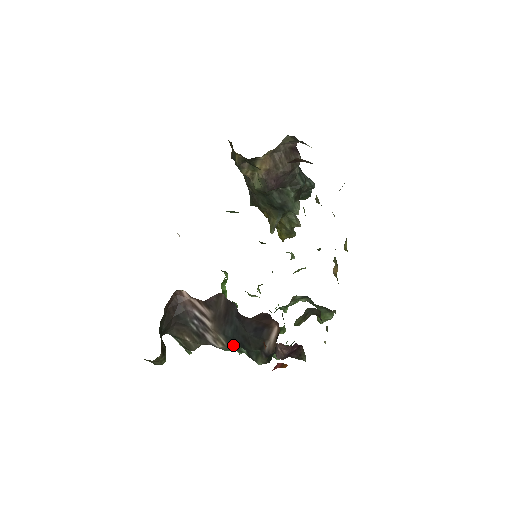
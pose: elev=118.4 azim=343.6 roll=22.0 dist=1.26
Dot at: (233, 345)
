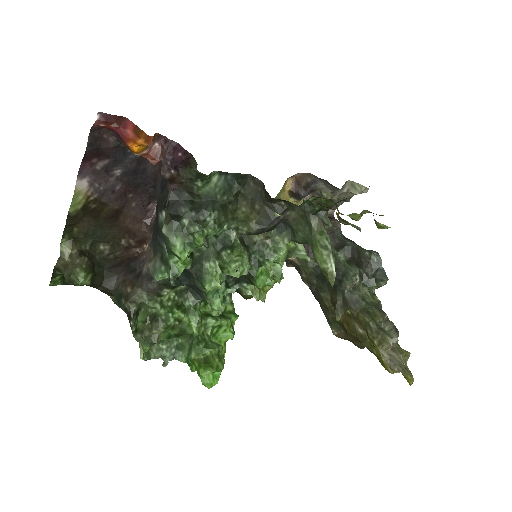
Dot at: (159, 254)
